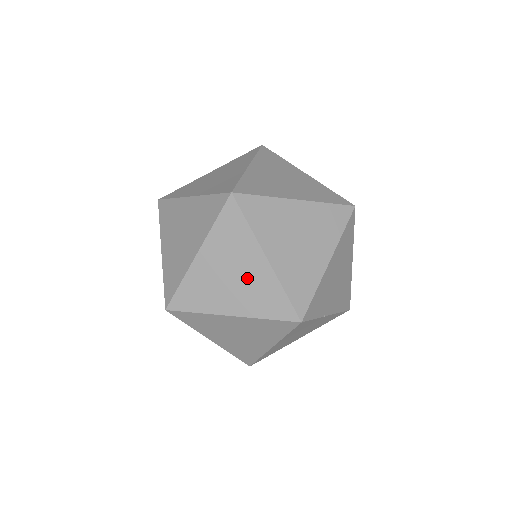
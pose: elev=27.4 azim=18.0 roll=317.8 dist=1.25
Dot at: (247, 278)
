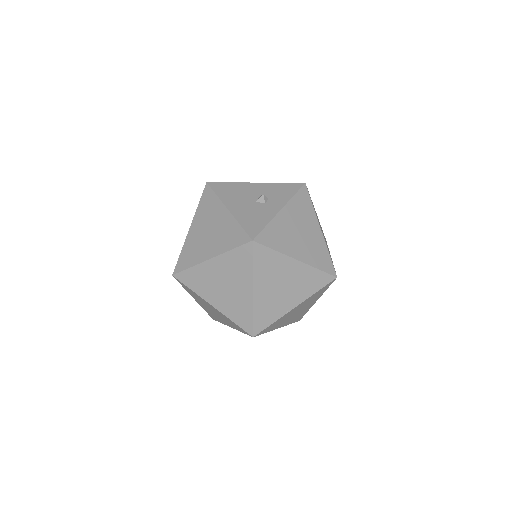
Dot at: (217, 313)
